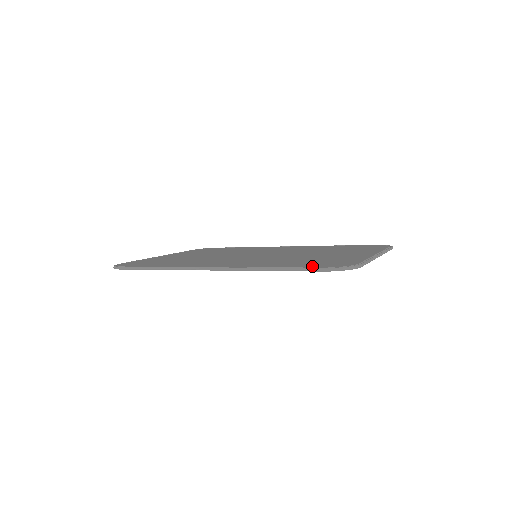
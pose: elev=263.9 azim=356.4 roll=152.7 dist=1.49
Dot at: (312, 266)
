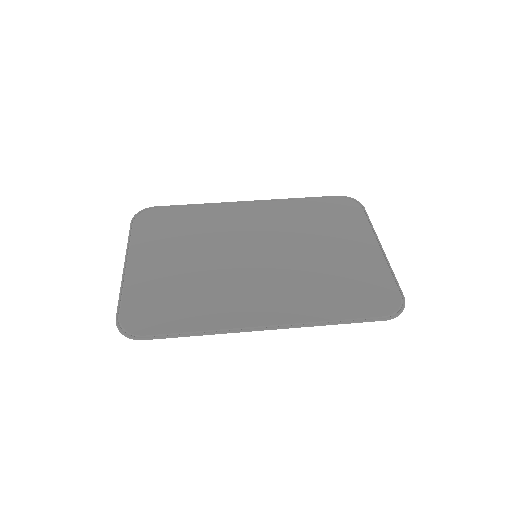
Dot at: (370, 312)
